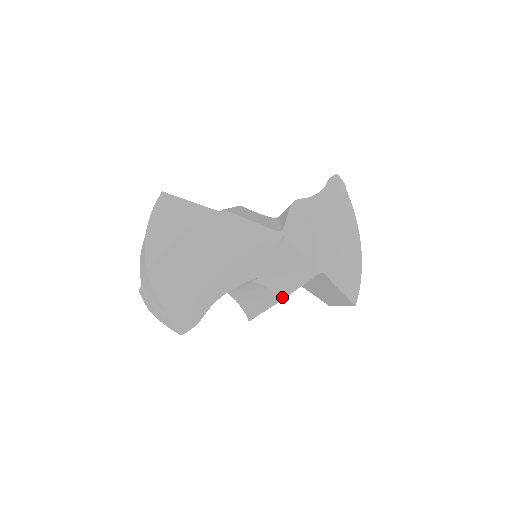
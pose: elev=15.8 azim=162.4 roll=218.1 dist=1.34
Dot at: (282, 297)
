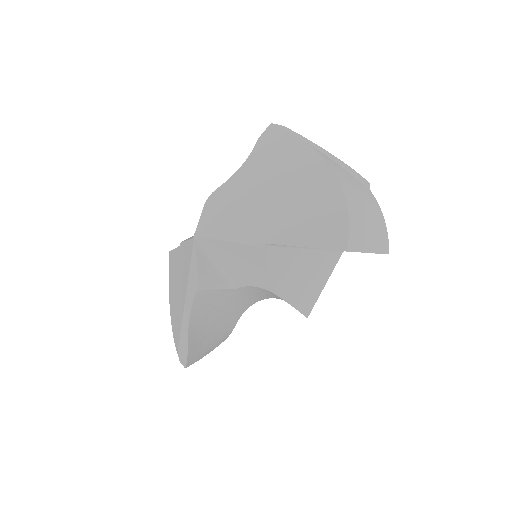
Dot at: (271, 287)
